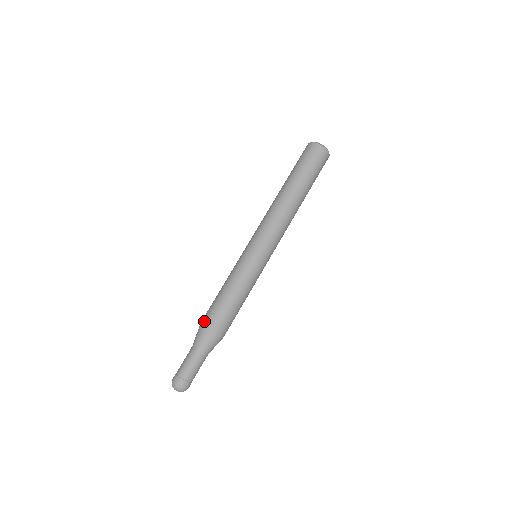
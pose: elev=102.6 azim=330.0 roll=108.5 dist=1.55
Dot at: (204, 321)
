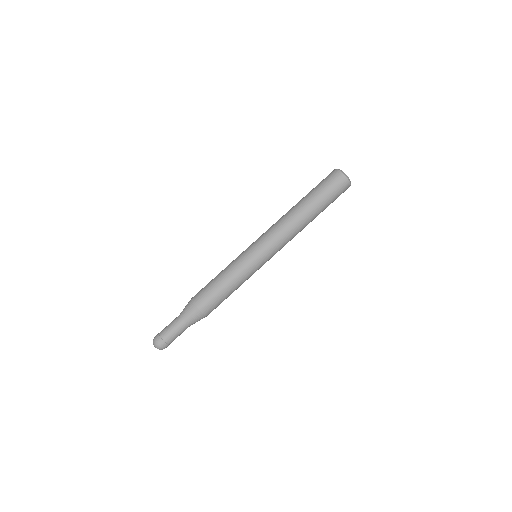
Dot at: (197, 302)
